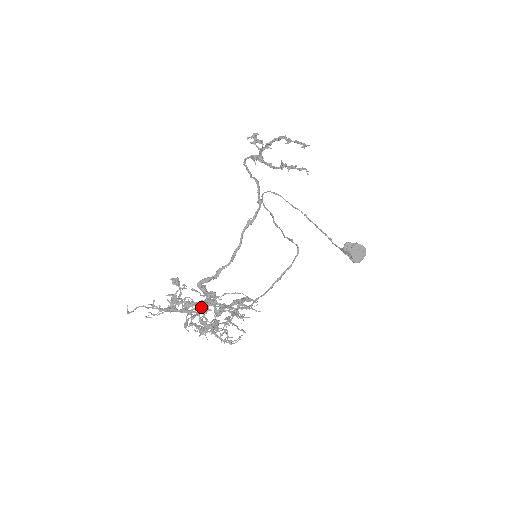
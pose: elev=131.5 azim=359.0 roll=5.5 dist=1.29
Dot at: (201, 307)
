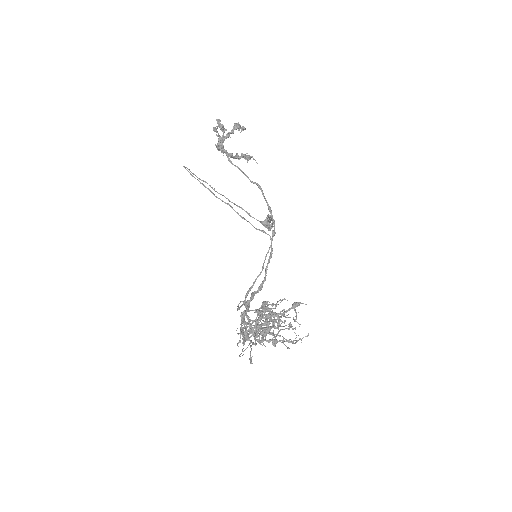
Dot at: occluded
